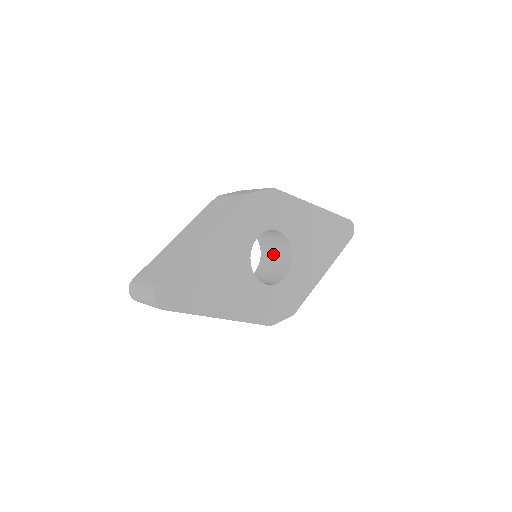
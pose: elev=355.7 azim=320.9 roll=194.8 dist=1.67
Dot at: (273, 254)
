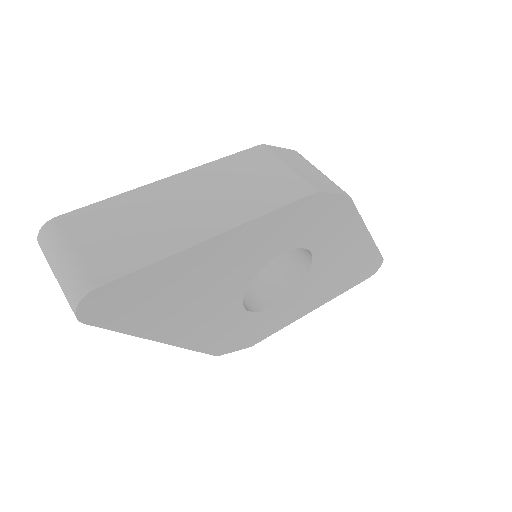
Dot at: occluded
